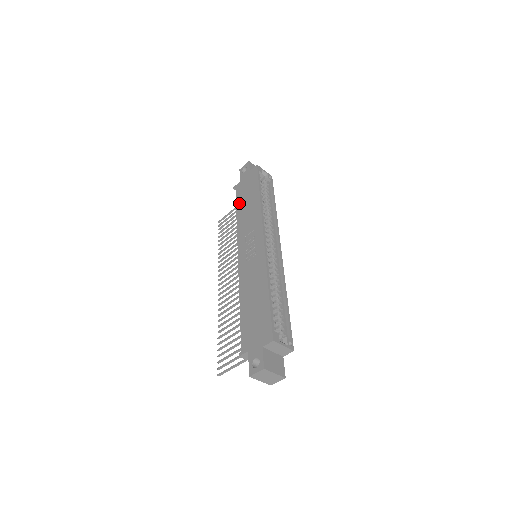
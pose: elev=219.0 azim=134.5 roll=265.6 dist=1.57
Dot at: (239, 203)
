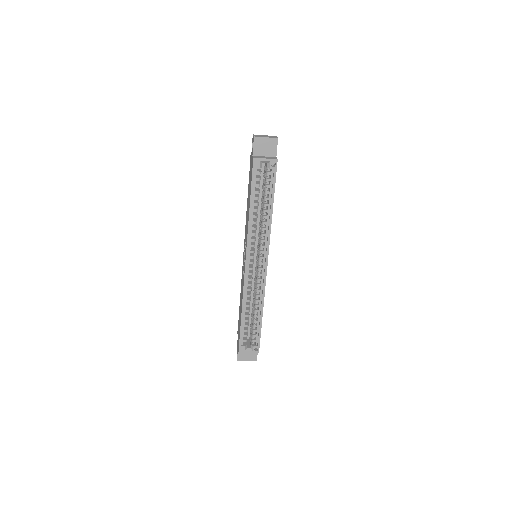
Dot at: (248, 189)
